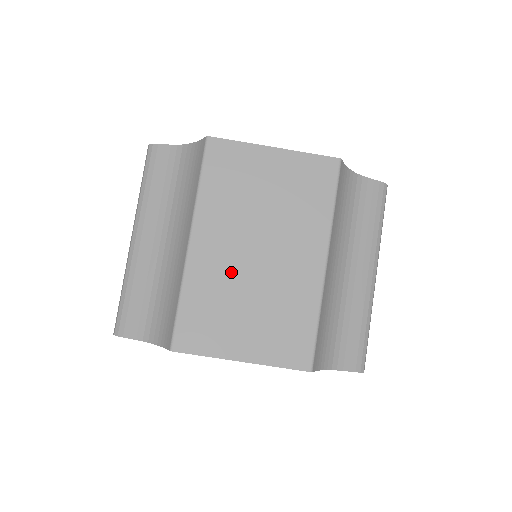
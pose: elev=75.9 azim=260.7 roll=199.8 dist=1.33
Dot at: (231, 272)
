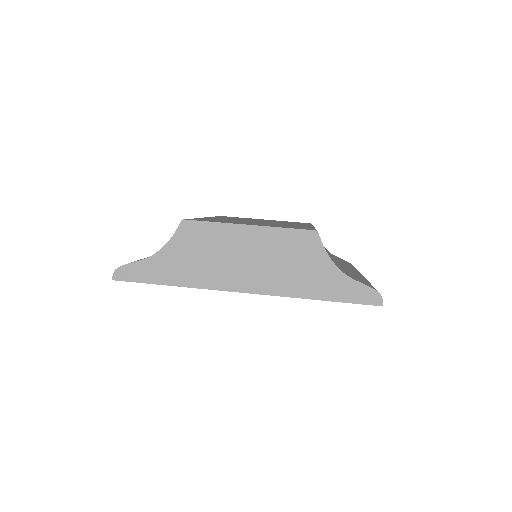
Dot at: occluded
